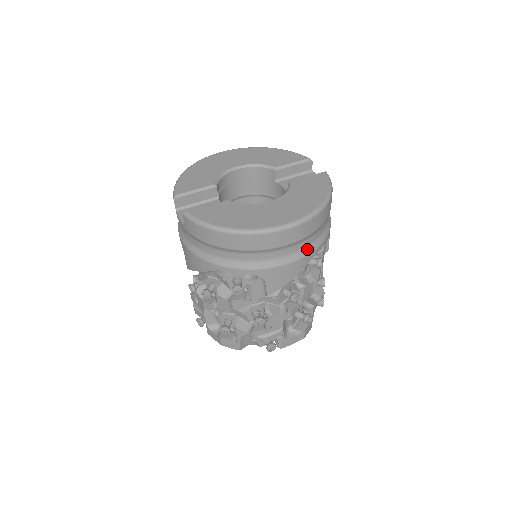
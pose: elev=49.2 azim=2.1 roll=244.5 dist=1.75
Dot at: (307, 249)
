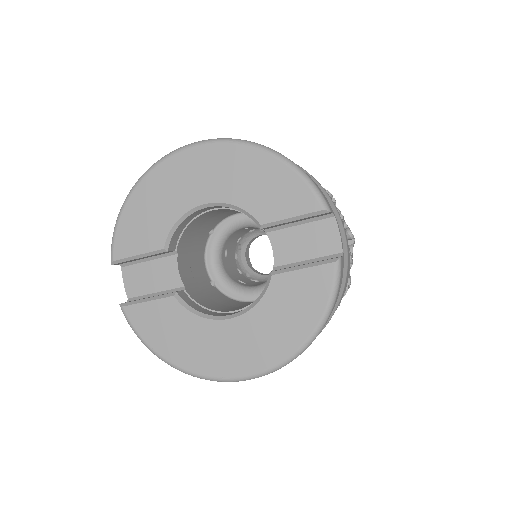
Dot at: occluded
